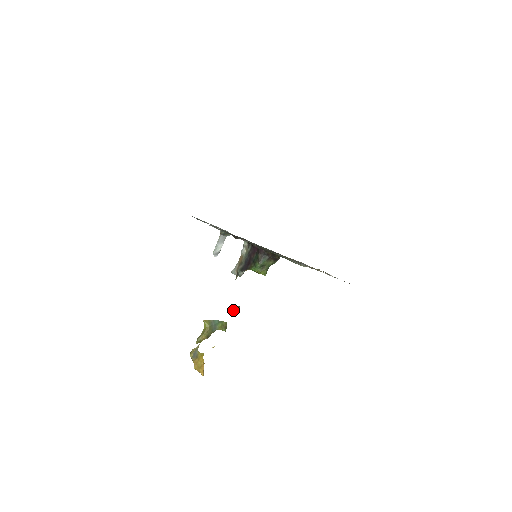
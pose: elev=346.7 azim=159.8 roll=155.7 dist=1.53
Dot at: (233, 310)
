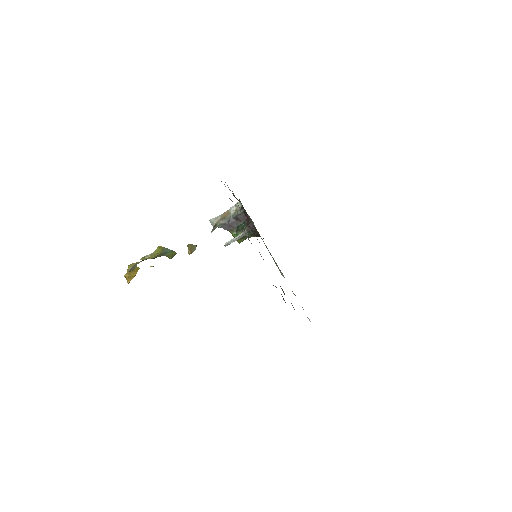
Dot at: (190, 250)
